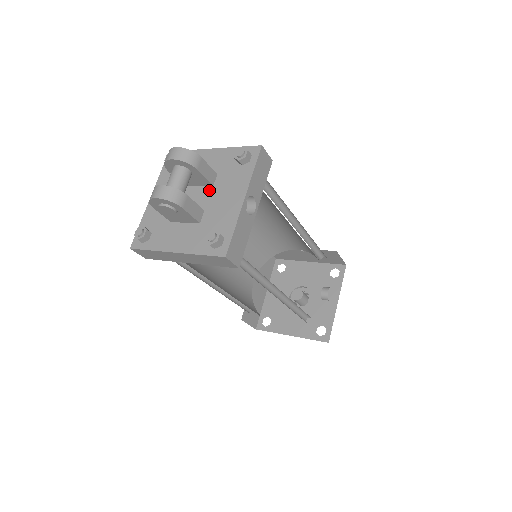
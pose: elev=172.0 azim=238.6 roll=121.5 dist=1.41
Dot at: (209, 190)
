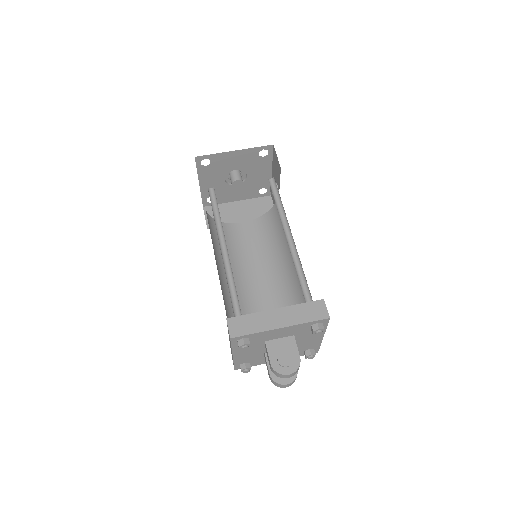
Dot at: occluded
